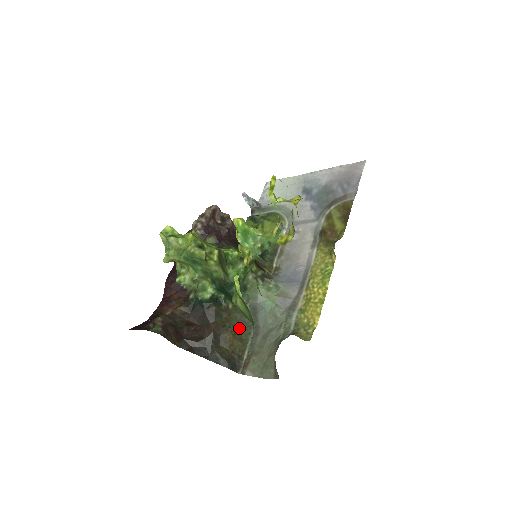
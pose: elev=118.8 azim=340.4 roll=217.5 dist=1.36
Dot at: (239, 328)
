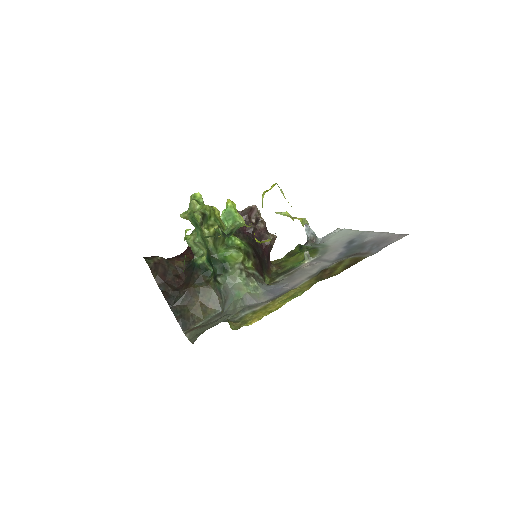
Dot at: (210, 302)
